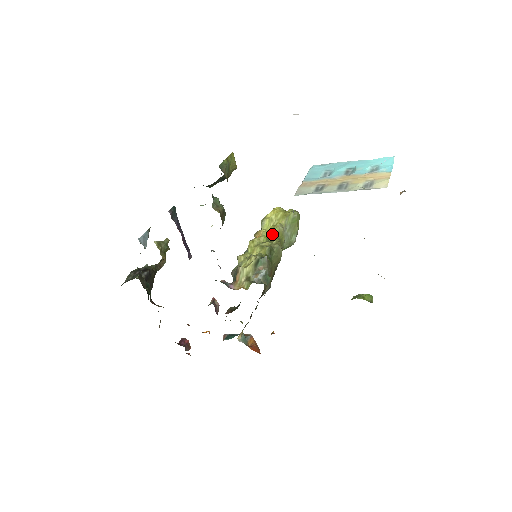
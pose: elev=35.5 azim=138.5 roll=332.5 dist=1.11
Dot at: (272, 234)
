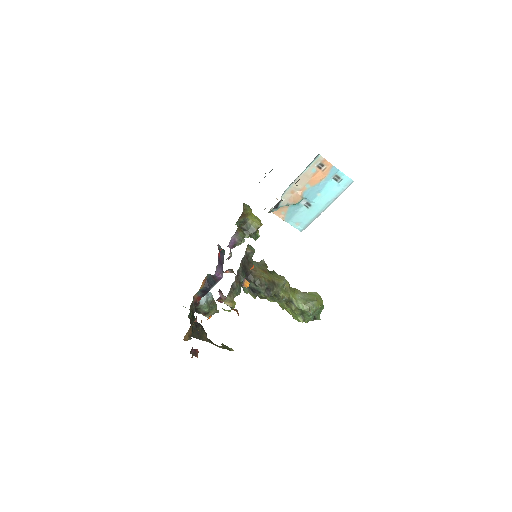
Dot at: occluded
